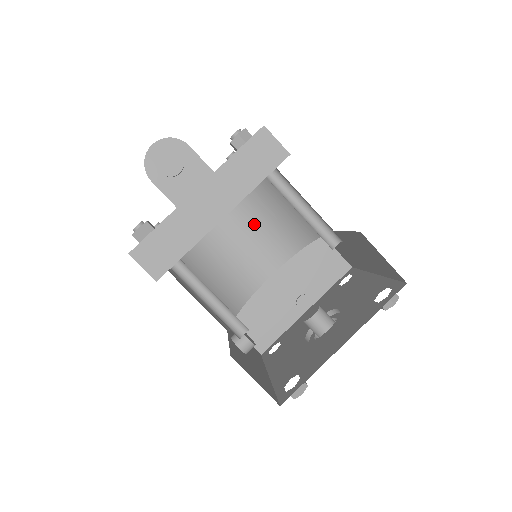
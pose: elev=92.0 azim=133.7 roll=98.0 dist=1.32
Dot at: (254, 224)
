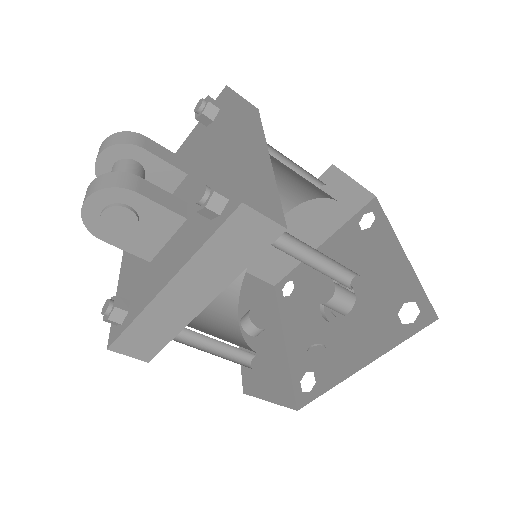
Dot at: occluded
